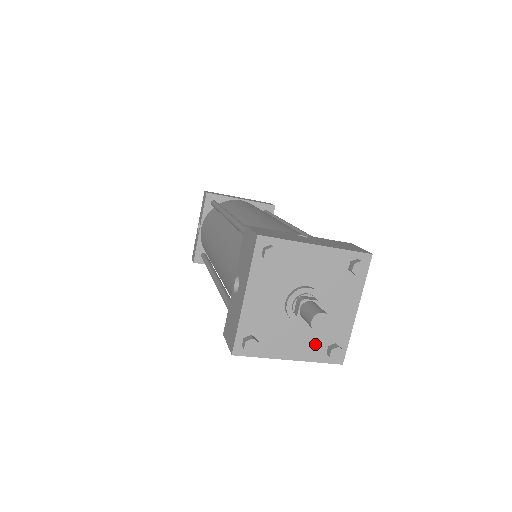
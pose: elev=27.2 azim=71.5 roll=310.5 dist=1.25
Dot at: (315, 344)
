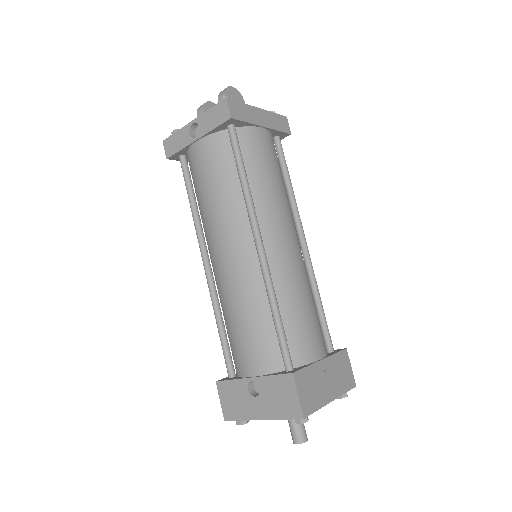
Dot at: occluded
